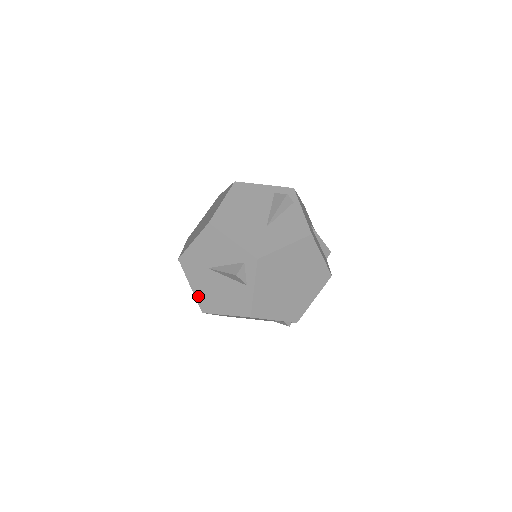
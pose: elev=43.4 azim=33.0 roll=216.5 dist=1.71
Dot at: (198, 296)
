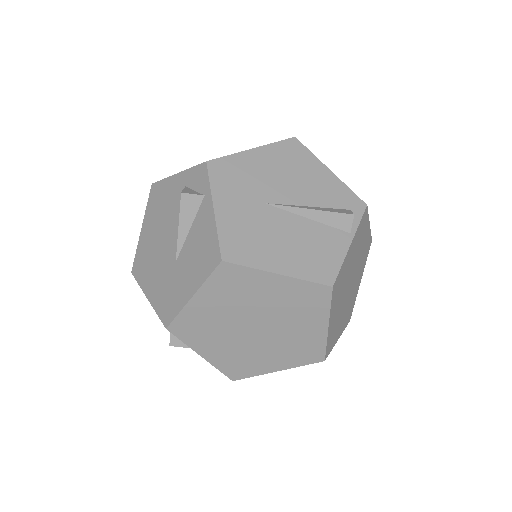
Dot at: occluded
